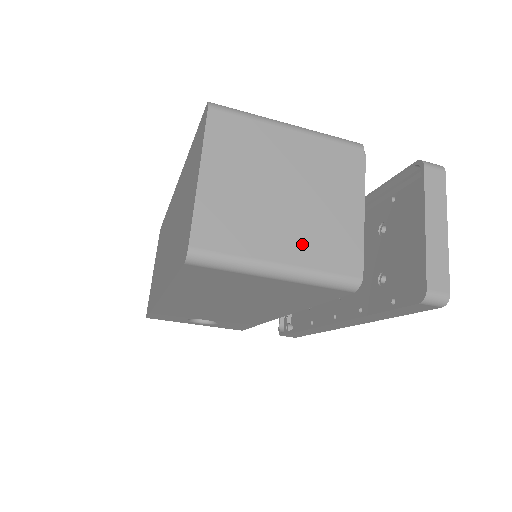
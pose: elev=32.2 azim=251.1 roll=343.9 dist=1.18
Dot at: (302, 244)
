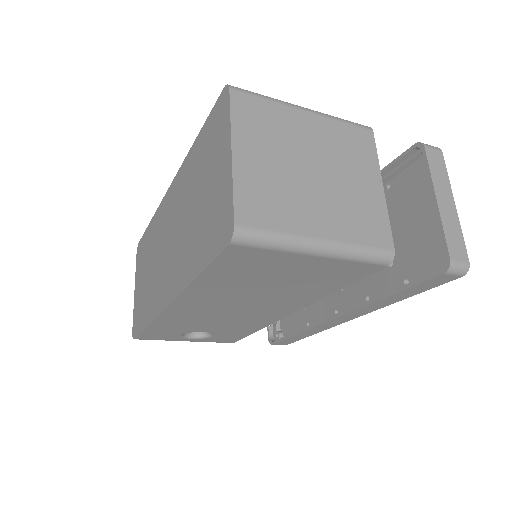
Dot at: (338, 219)
